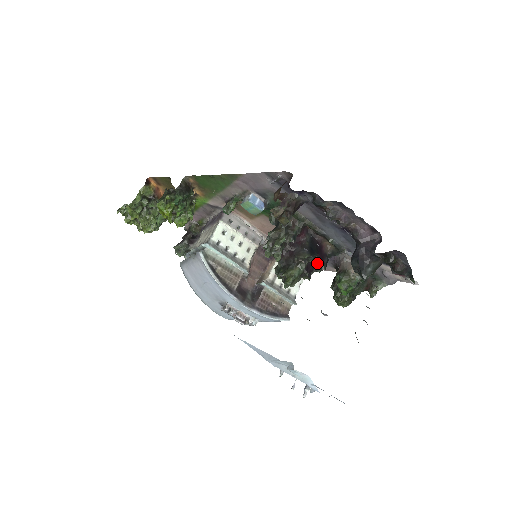
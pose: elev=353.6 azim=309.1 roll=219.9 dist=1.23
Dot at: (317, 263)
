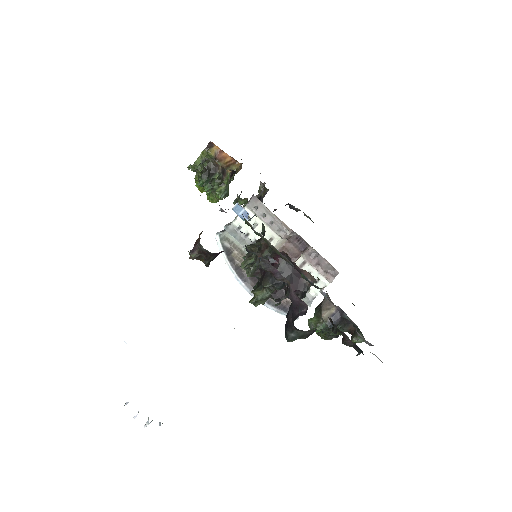
Dot at: occluded
